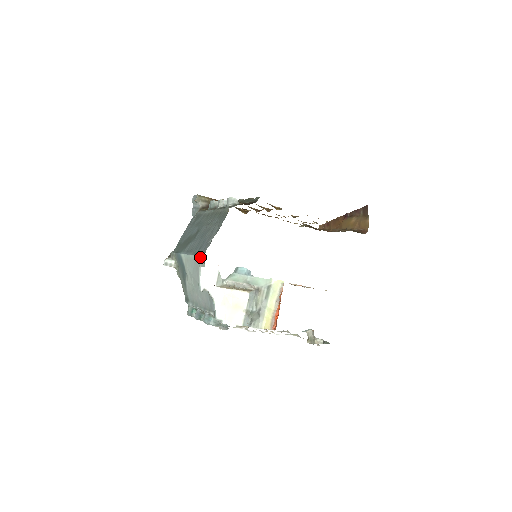
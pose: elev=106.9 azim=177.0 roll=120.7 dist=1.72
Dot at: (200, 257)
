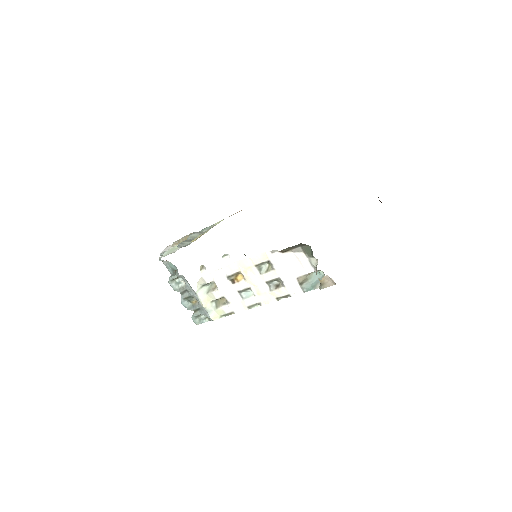
Dot at: occluded
